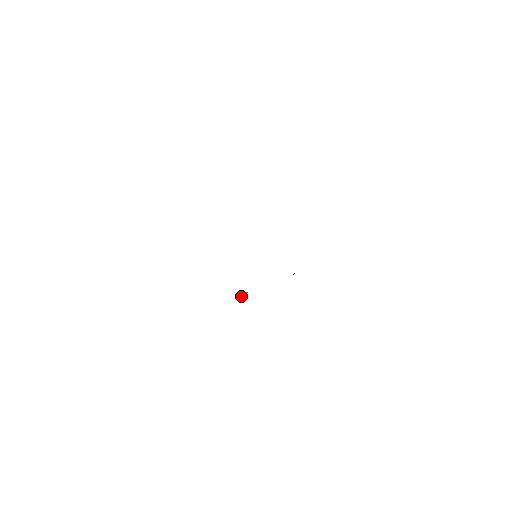
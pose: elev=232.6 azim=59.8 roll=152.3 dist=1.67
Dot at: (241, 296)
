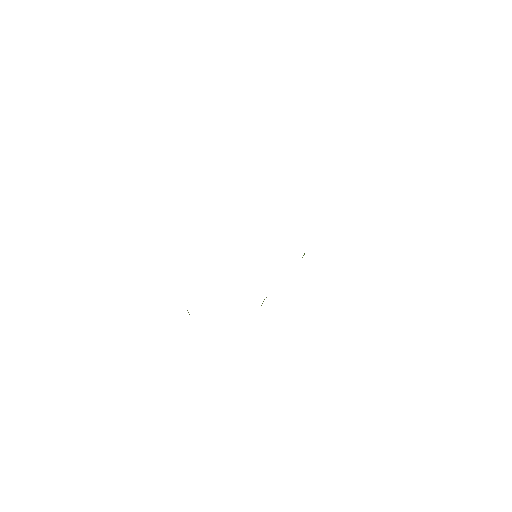
Dot at: (261, 305)
